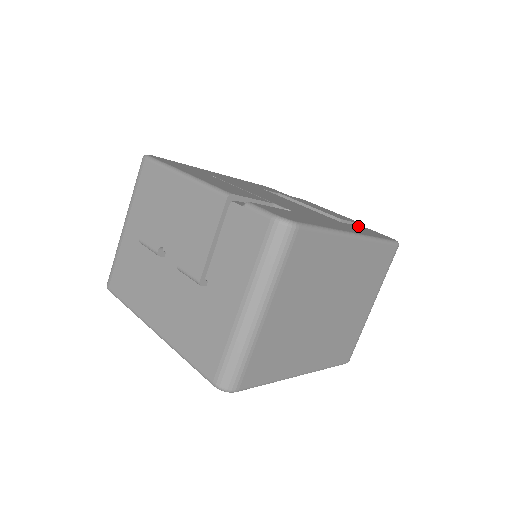
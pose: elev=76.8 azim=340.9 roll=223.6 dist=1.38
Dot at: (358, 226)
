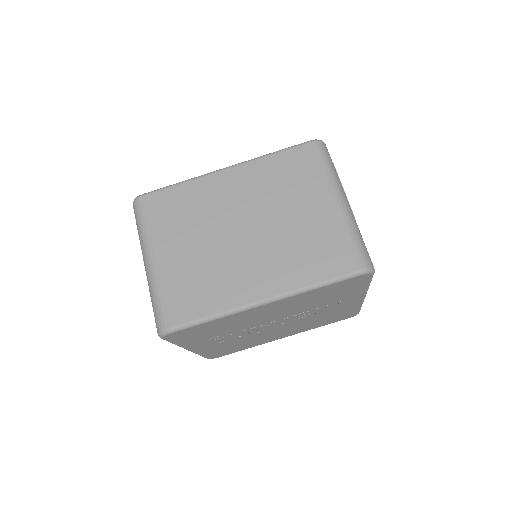
Dot at: occluded
